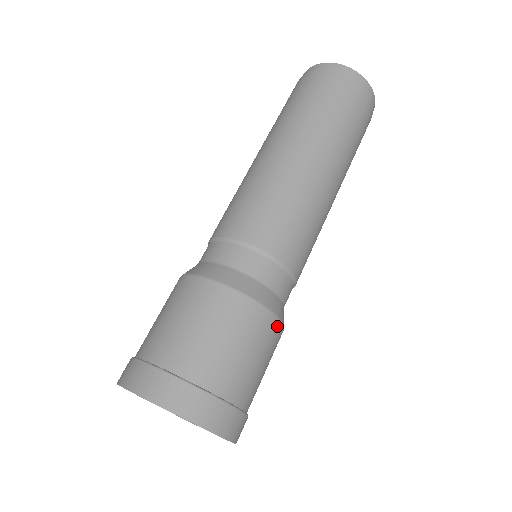
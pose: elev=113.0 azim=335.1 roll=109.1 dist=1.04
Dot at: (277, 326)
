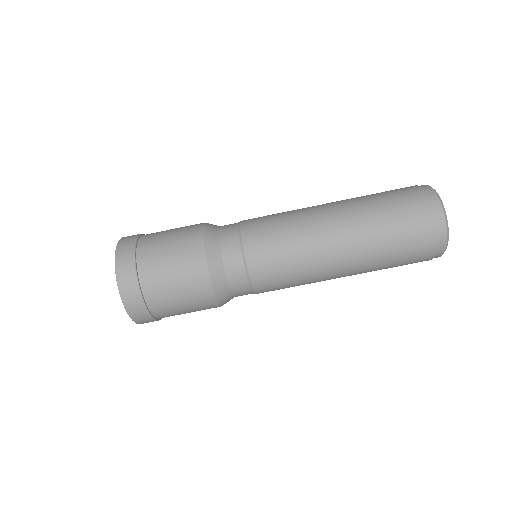
Dot at: (215, 307)
